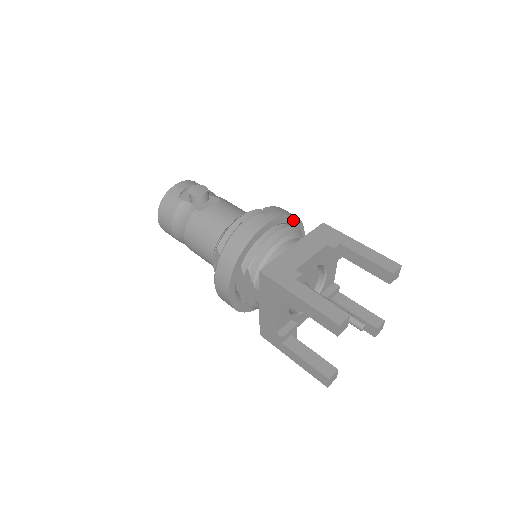
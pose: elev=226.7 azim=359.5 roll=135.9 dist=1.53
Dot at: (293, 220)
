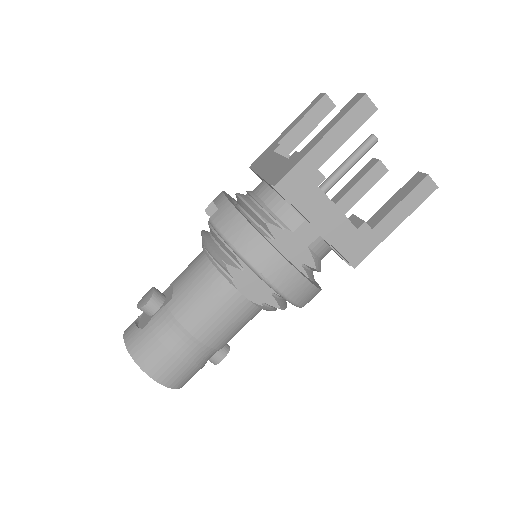
Dot at: occluded
